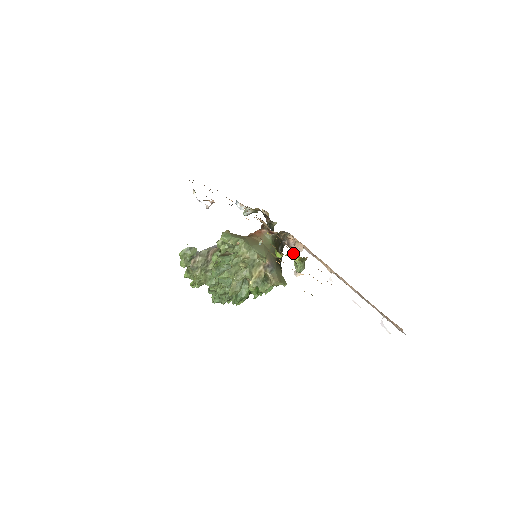
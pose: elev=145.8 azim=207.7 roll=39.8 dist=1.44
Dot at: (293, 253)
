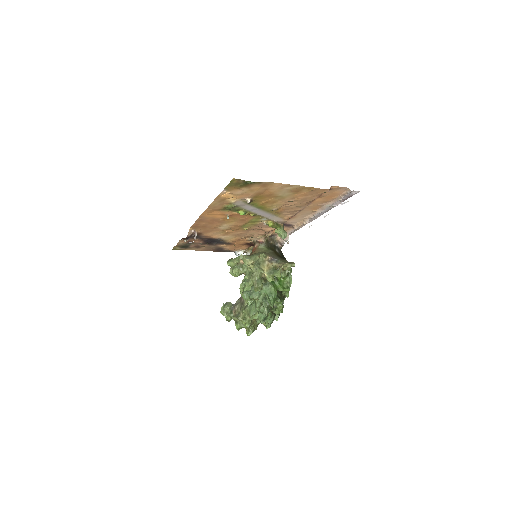
Dot at: (265, 222)
